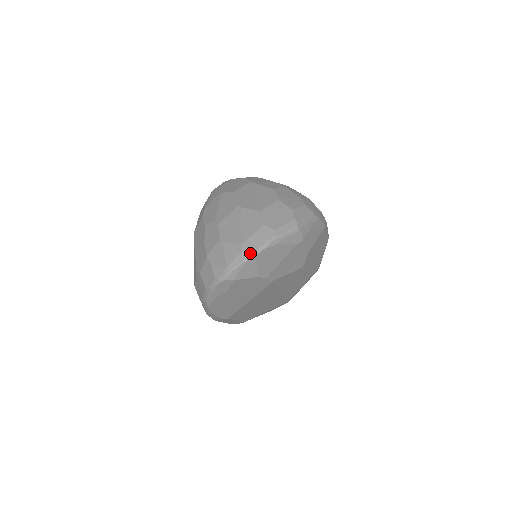
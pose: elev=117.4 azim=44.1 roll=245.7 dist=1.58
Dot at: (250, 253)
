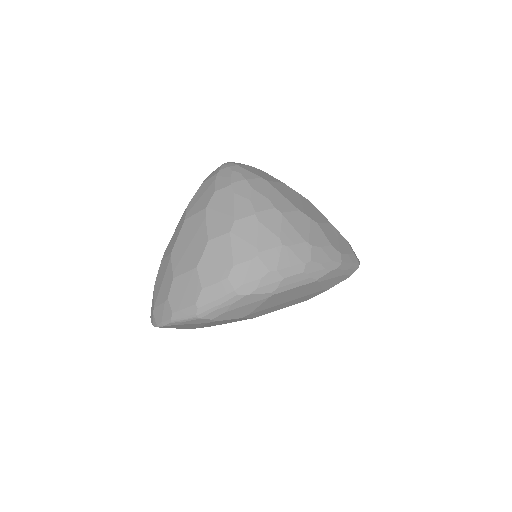
Dot at: (155, 323)
